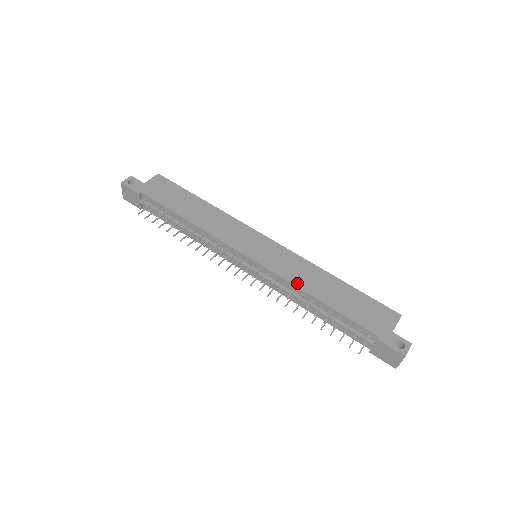
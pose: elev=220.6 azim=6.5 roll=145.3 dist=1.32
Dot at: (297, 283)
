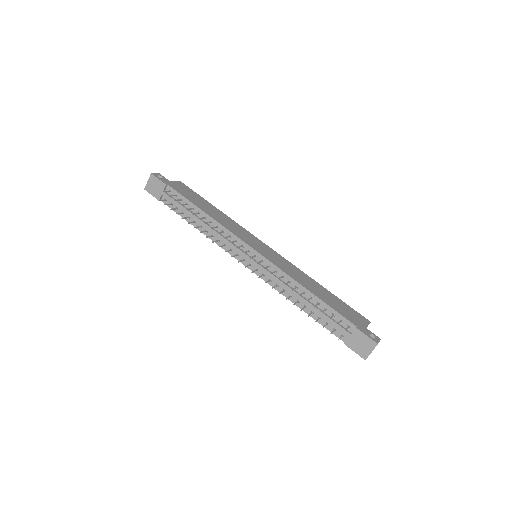
Dot at: (293, 277)
